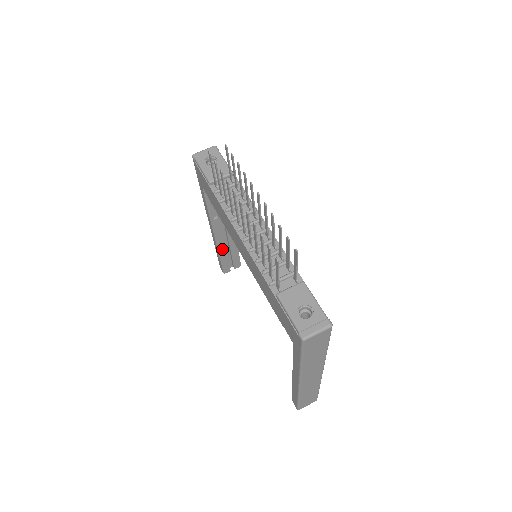
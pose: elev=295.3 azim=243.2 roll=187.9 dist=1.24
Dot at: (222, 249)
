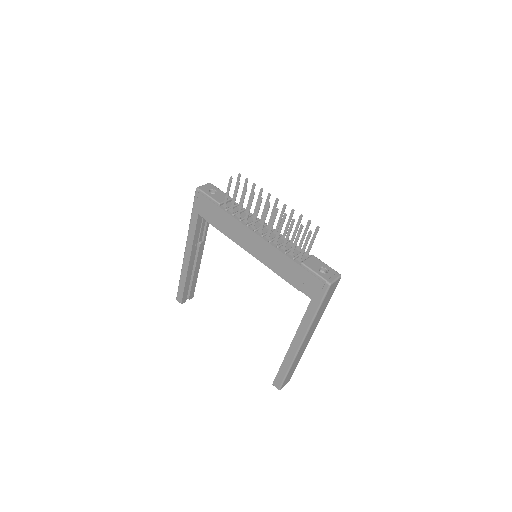
Dot at: (189, 277)
